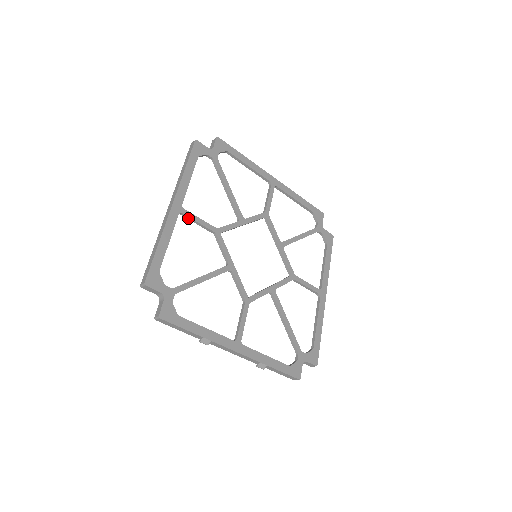
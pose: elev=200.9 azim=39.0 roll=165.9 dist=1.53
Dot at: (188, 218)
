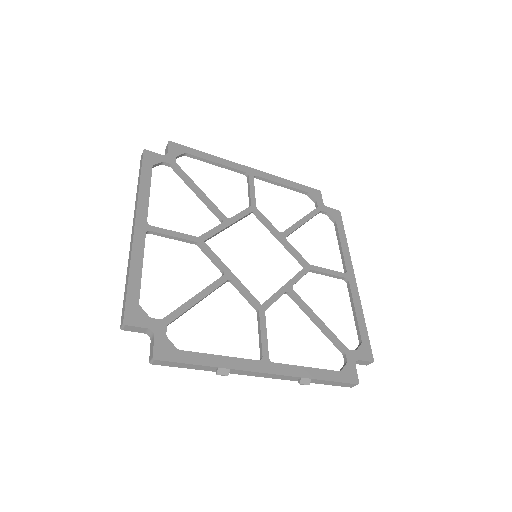
Dot at: (159, 235)
